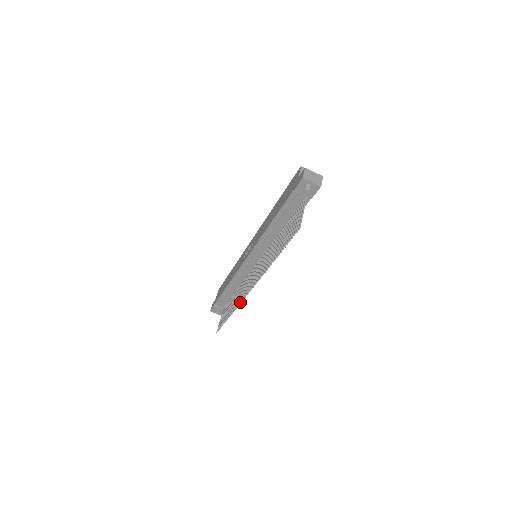
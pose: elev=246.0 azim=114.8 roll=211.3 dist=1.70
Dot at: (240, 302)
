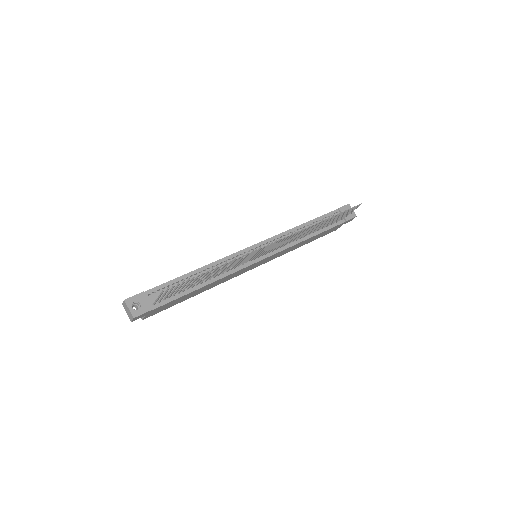
Dot at: (253, 250)
